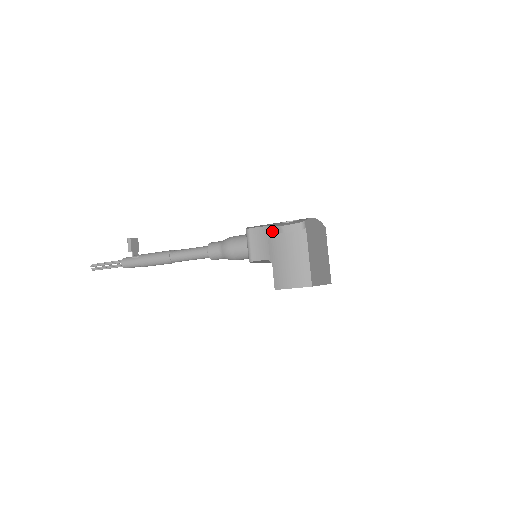
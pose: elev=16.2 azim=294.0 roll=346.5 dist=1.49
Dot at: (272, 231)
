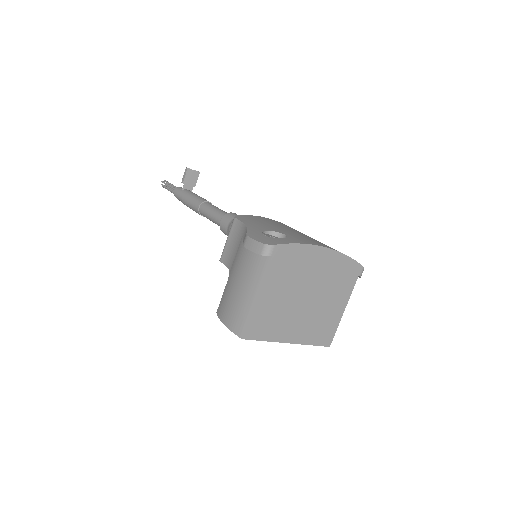
Dot at: (244, 236)
